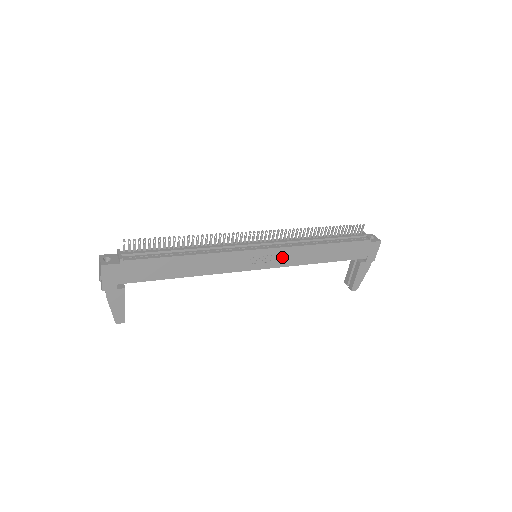
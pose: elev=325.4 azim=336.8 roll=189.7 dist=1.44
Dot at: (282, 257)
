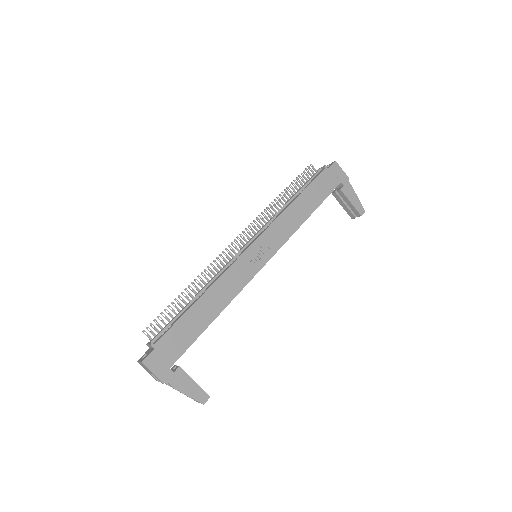
Dot at: (274, 237)
